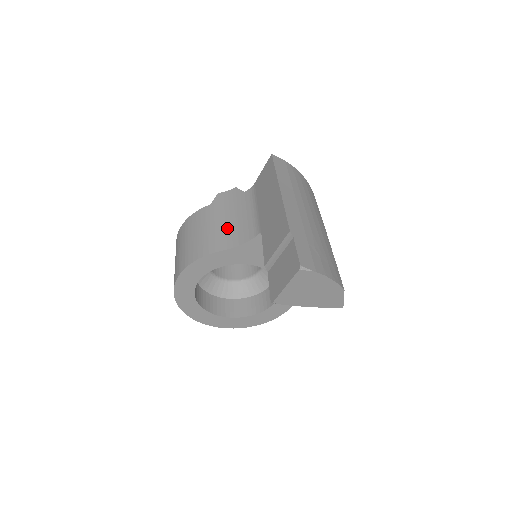
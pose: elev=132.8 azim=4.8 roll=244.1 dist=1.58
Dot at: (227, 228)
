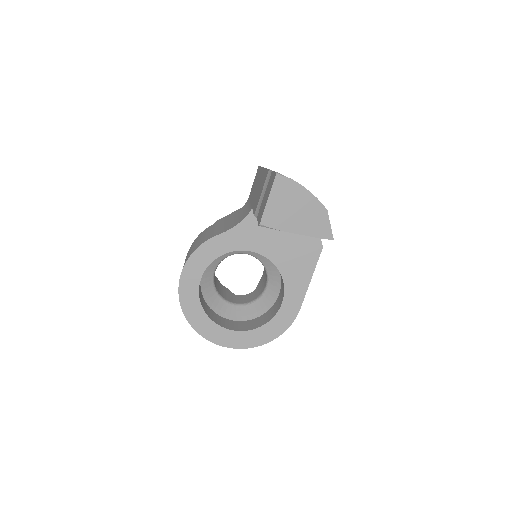
Dot at: (225, 226)
